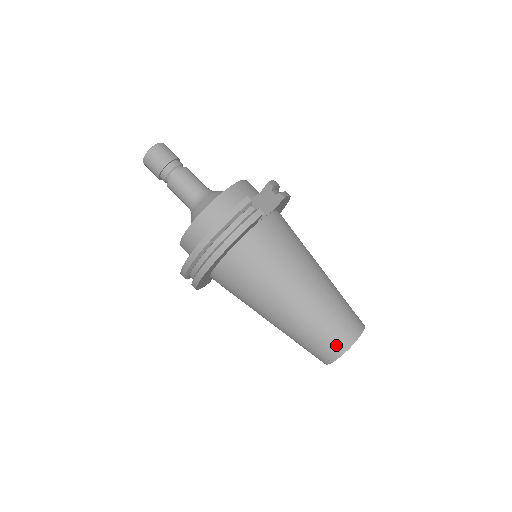
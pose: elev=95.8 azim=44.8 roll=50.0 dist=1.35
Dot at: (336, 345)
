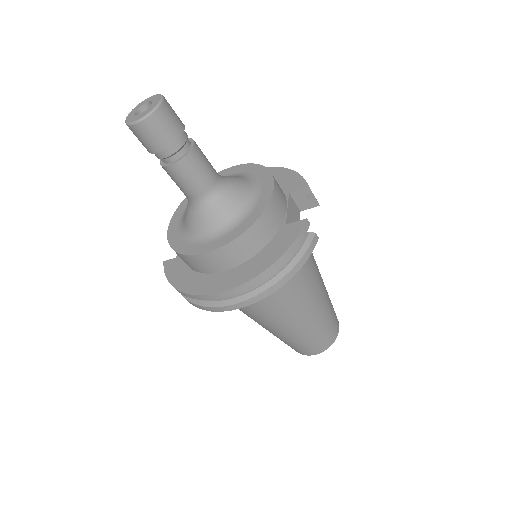
Dot at: (324, 344)
